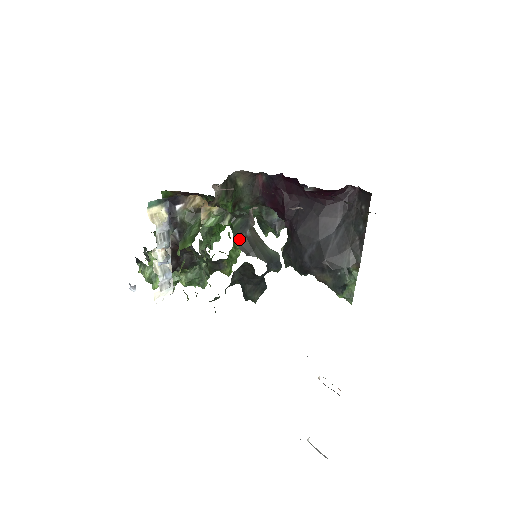
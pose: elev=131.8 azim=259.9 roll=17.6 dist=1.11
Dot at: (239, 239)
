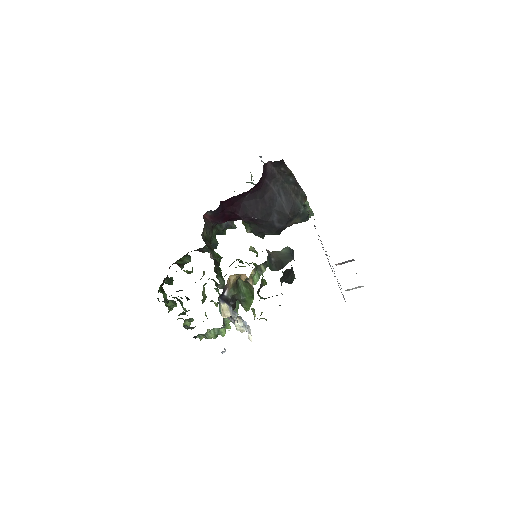
Dot at: (274, 268)
